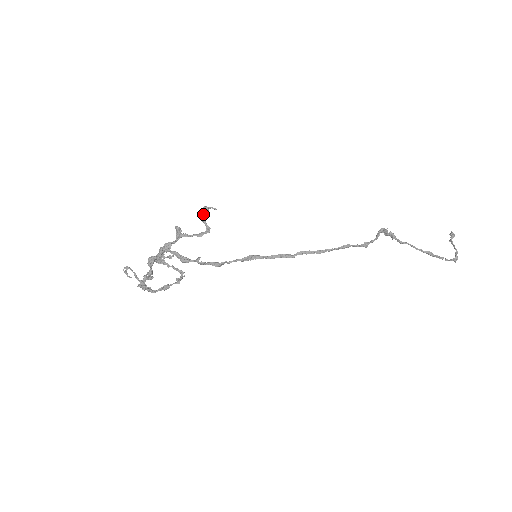
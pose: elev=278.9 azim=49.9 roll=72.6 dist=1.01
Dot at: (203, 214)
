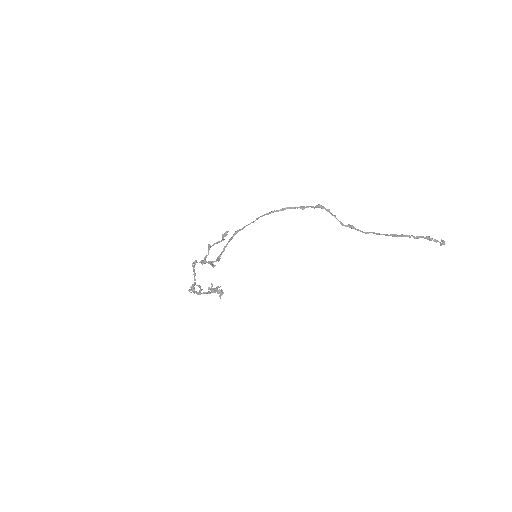
Dot at: (223, 236)
